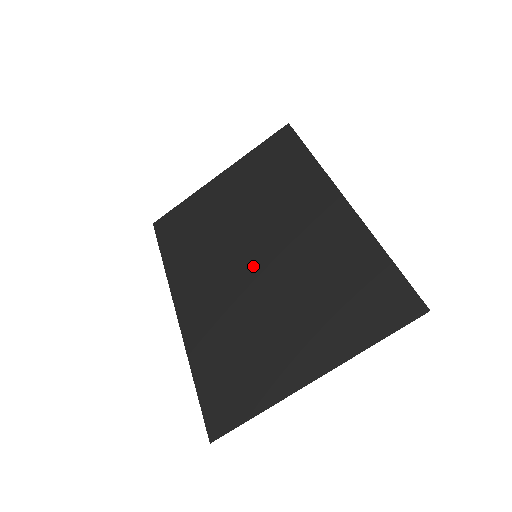
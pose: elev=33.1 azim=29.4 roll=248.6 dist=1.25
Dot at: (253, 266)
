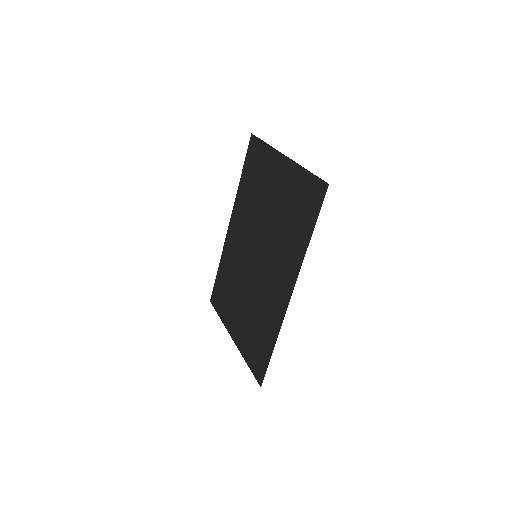
Dot at: (252, 259)
